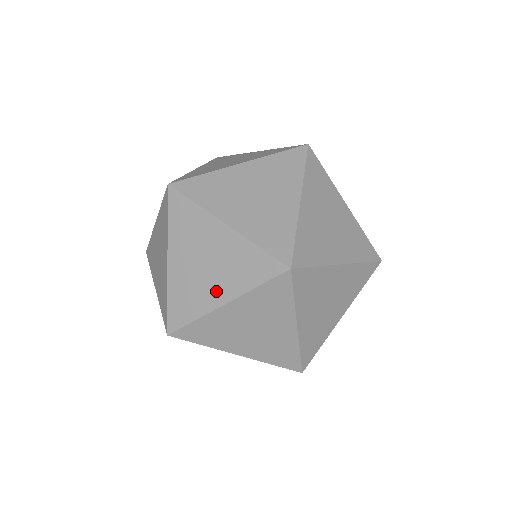
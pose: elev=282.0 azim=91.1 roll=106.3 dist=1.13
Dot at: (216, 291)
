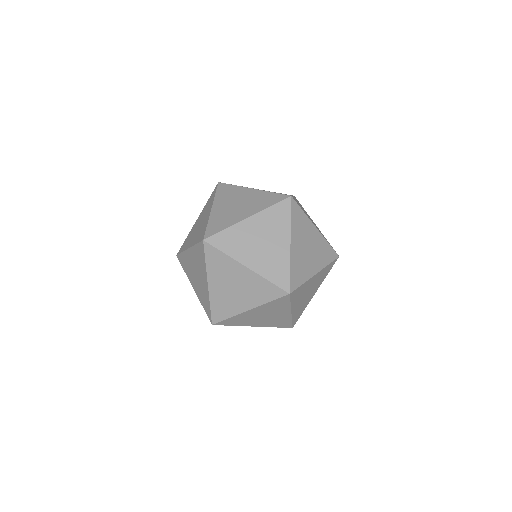
Dot at: (243, 303)
